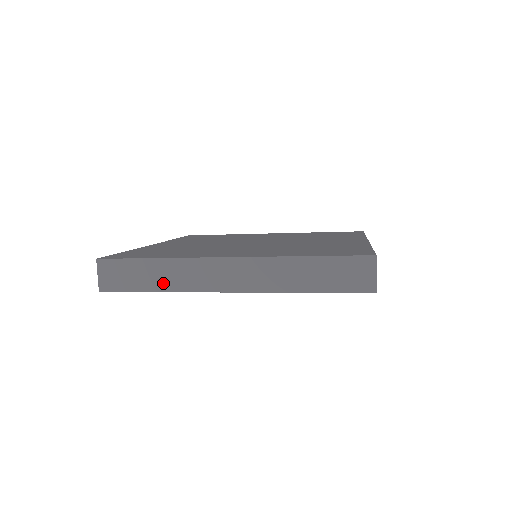
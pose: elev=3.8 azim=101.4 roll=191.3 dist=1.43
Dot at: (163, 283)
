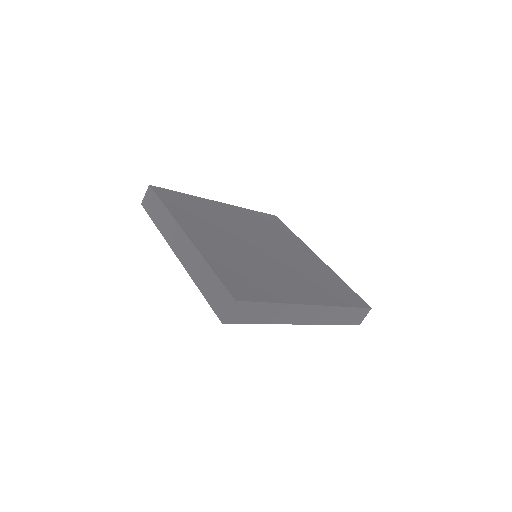
Dot at: (160, 223)
